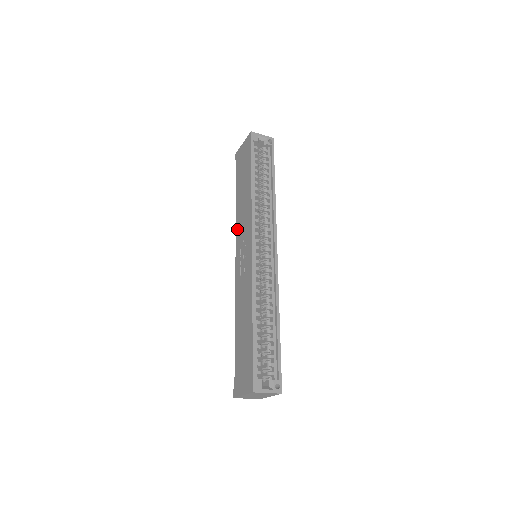
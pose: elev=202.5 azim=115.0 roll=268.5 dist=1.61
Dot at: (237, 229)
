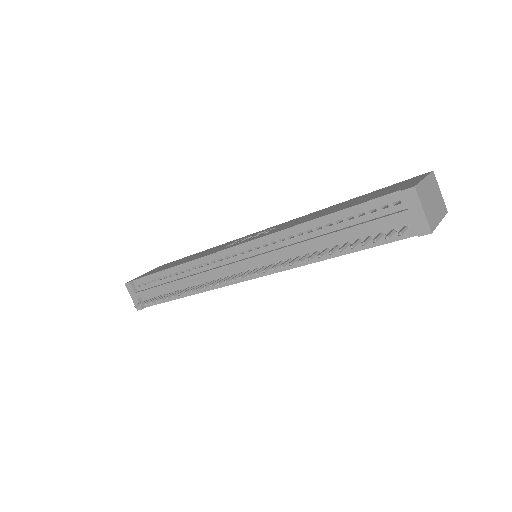
Dot at: (207, 254)
